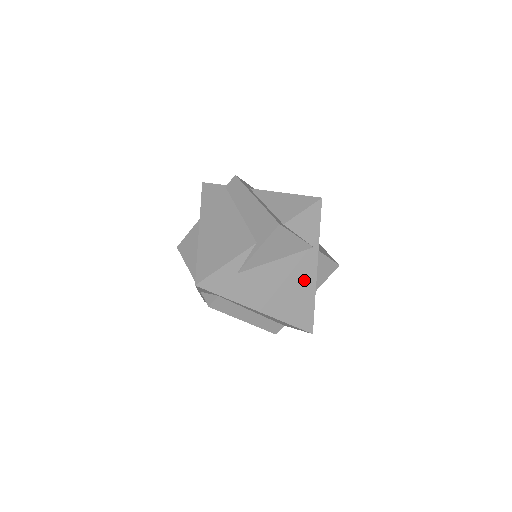
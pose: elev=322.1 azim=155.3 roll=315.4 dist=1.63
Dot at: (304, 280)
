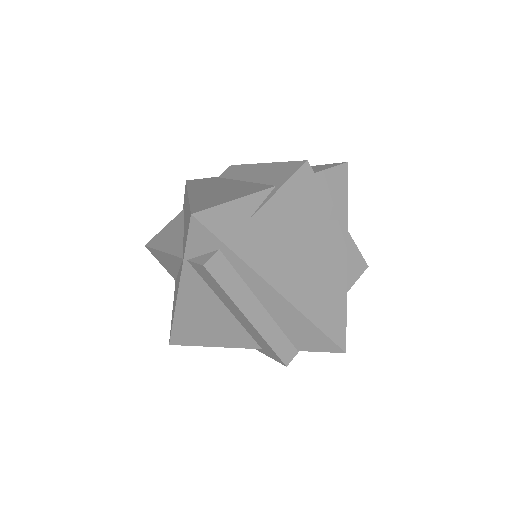
Dot at: (332, 262)
